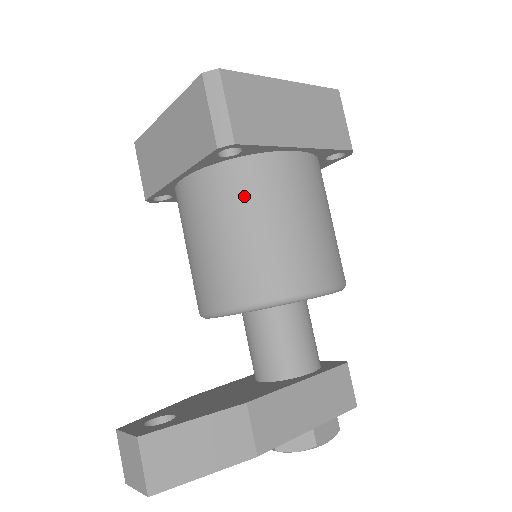
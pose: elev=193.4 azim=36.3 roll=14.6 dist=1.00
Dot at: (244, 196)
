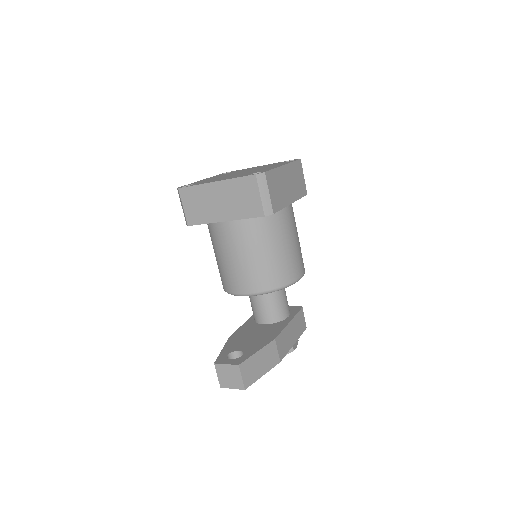
Dot at: (268, 234)
